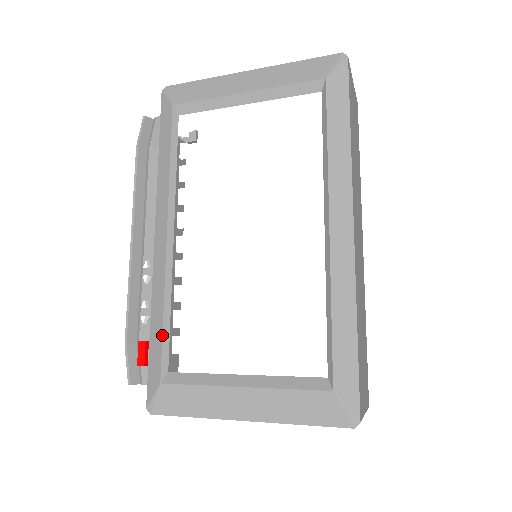
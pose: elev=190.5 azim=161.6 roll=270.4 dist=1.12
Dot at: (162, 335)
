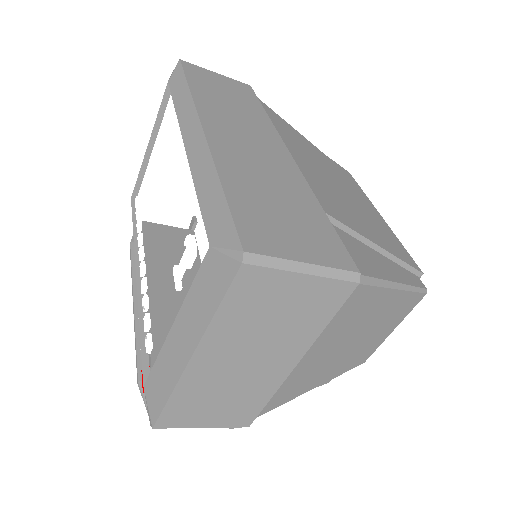
Dot at: occluded
